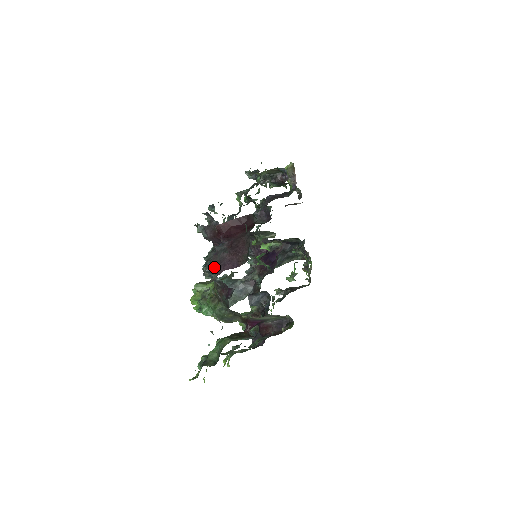
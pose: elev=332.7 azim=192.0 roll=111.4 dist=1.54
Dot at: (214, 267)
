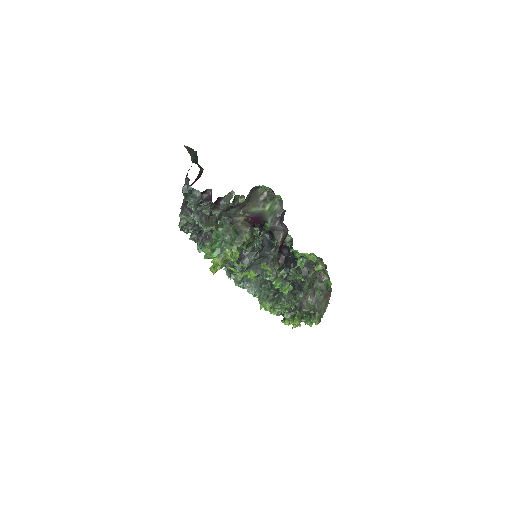
Dot at: (185, 181)
